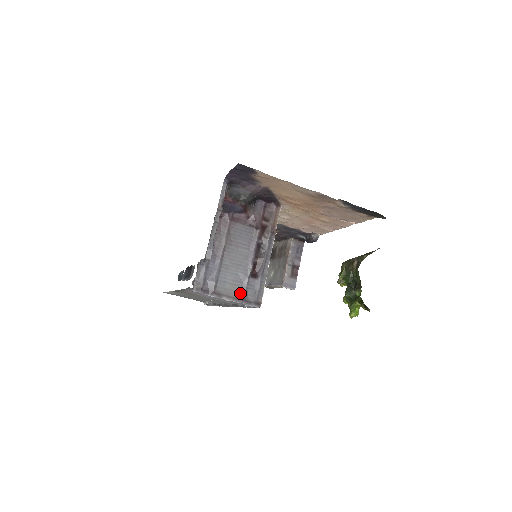
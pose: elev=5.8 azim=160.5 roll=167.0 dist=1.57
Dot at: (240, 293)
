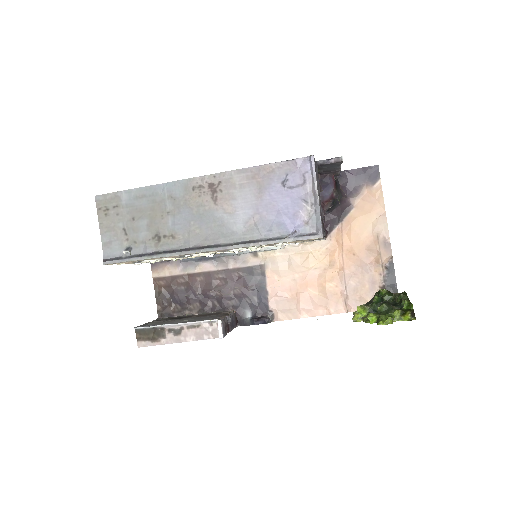
Dot at: (320, 210)
